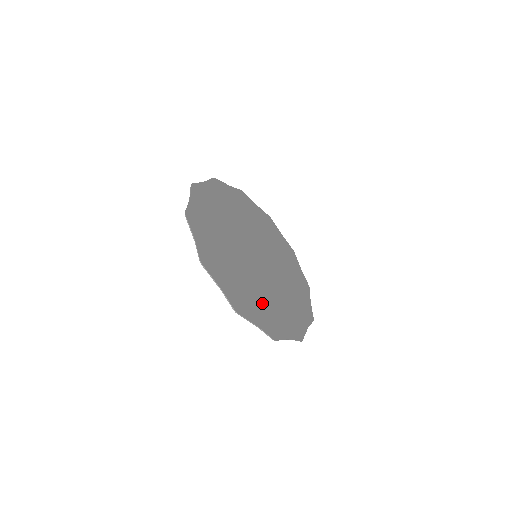
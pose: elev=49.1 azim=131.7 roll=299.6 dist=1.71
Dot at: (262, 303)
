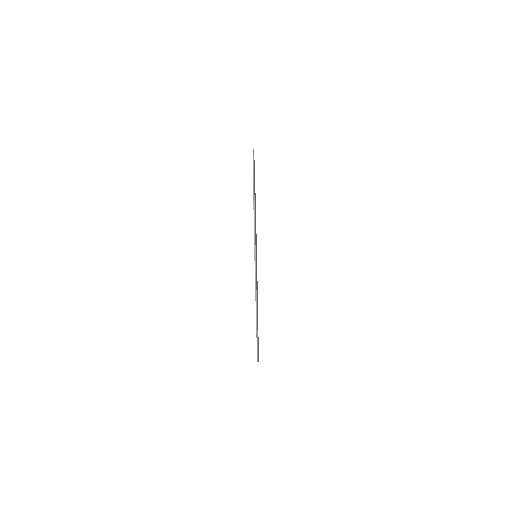
Dot at: occluded
